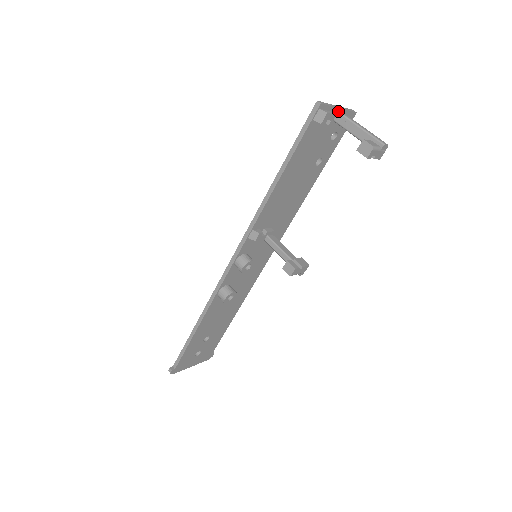
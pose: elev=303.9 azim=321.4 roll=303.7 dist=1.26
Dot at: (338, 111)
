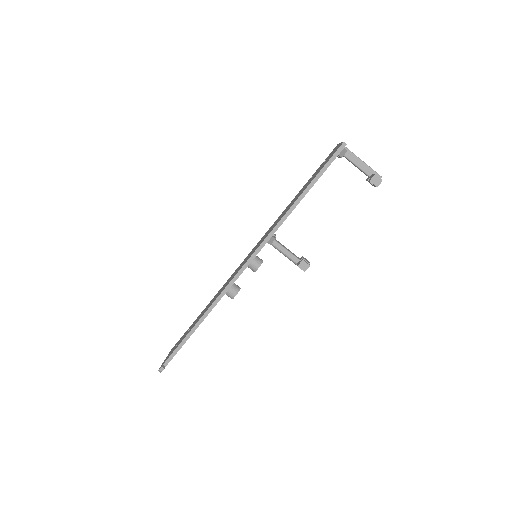
Dot at: (347, 148)
